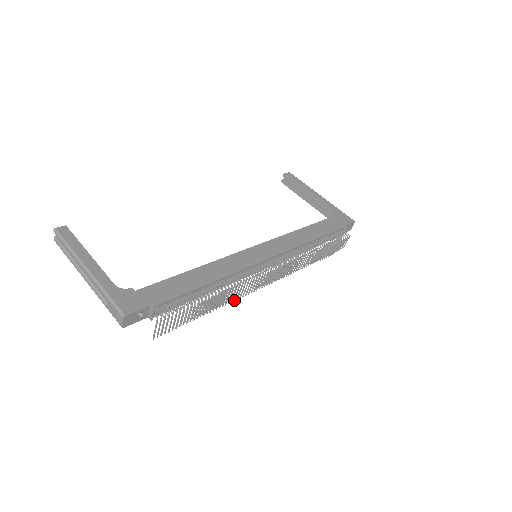
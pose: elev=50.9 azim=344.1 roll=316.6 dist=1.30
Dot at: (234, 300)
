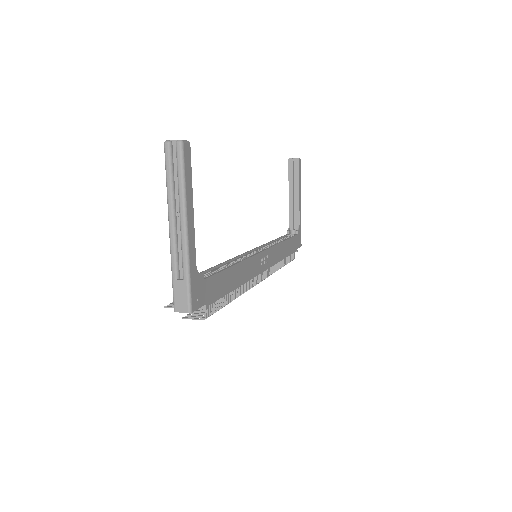
Dot at: occluded
